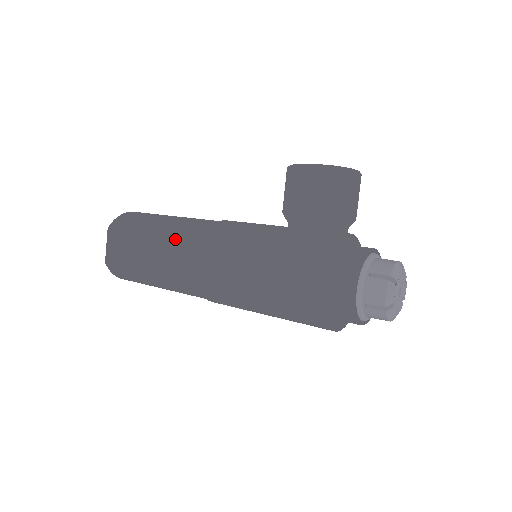
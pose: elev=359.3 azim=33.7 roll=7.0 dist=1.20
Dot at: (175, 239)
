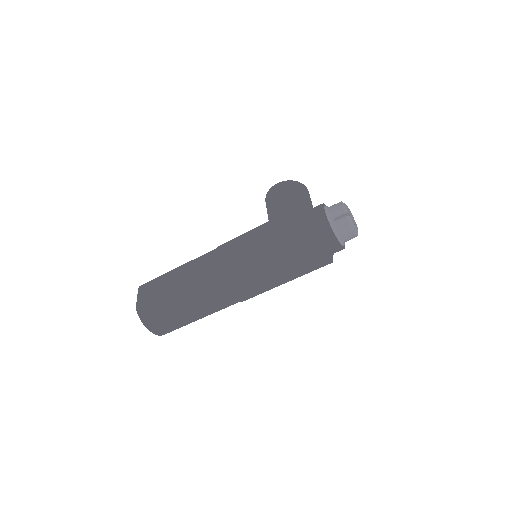
Dot at: (197, 258)
